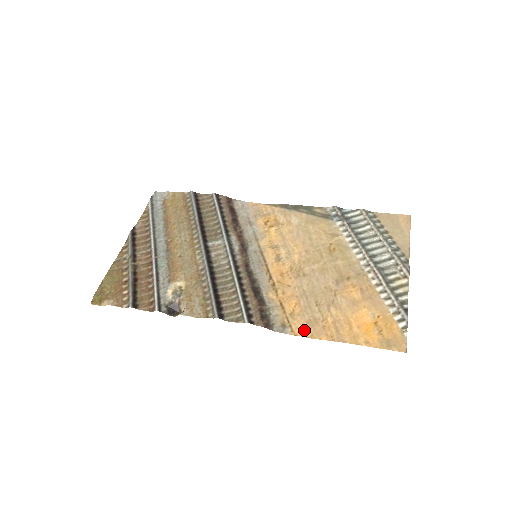
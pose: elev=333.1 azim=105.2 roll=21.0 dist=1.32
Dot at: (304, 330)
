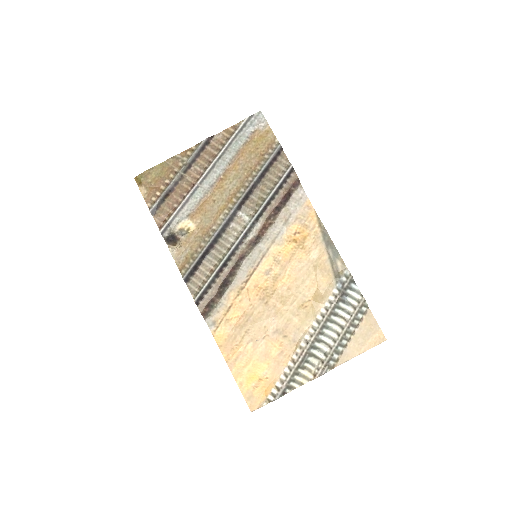
Dot at: (221, 338)
